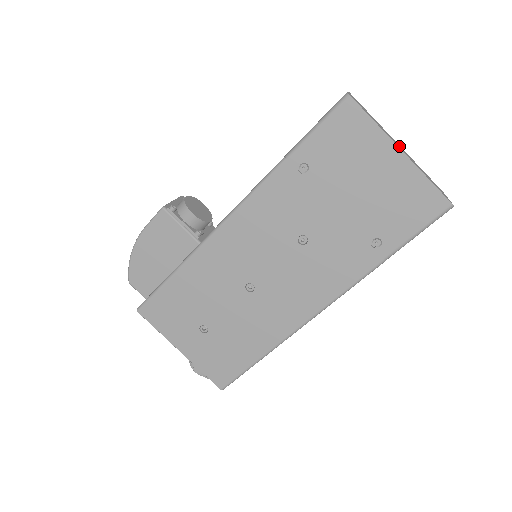
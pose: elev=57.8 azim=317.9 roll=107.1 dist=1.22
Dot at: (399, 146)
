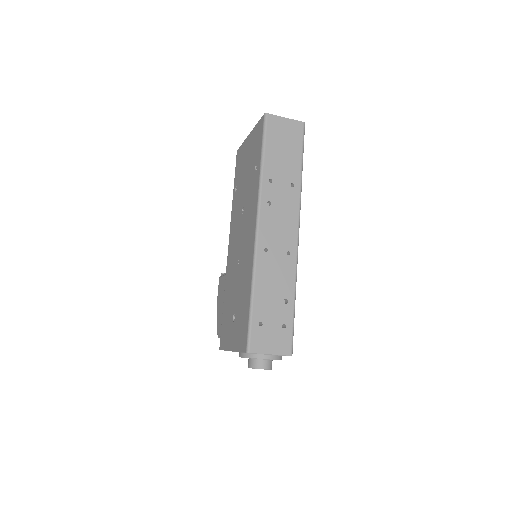
Dot at: occluded
